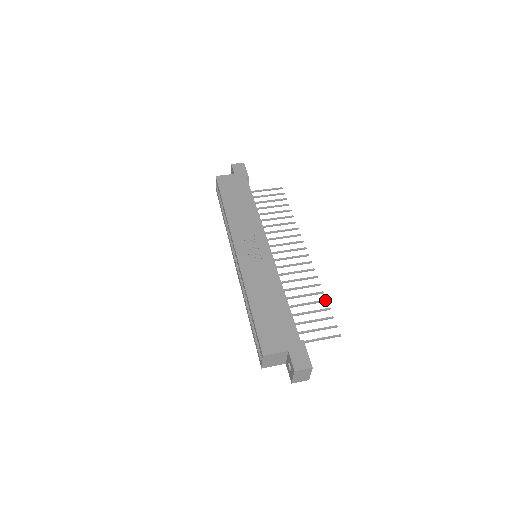
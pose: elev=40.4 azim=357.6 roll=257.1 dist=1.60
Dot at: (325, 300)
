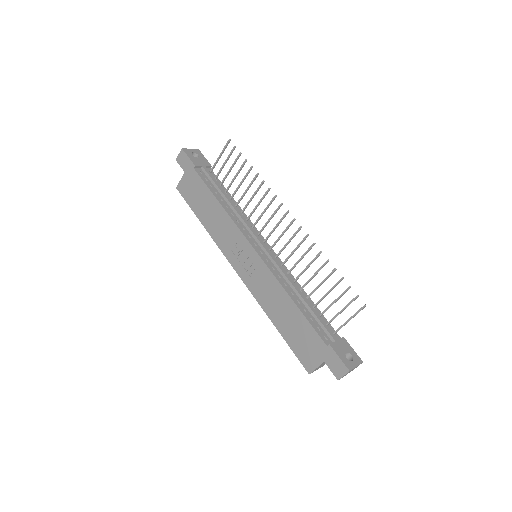
Dot at: (333, 270)
